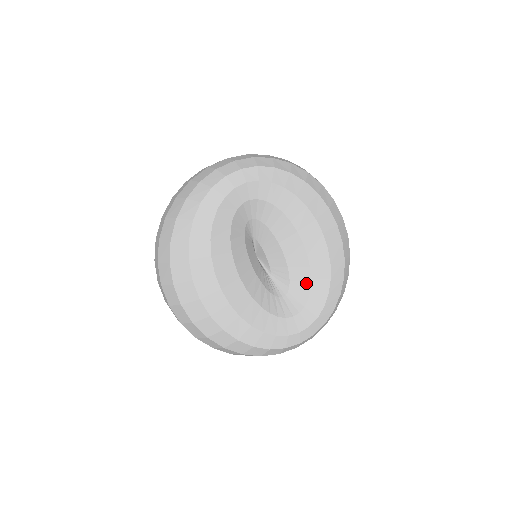
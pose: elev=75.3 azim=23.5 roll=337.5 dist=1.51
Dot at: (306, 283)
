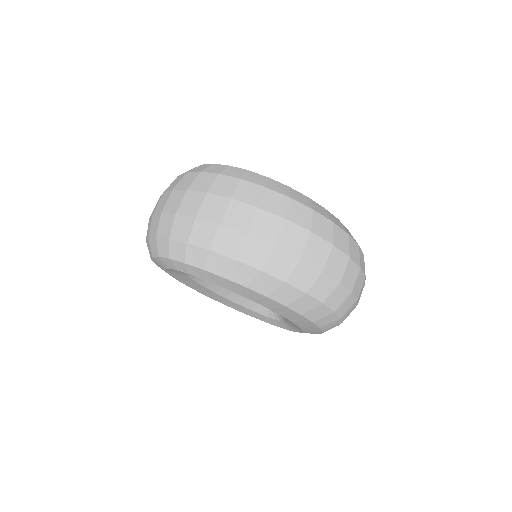
Dot at: occluded
